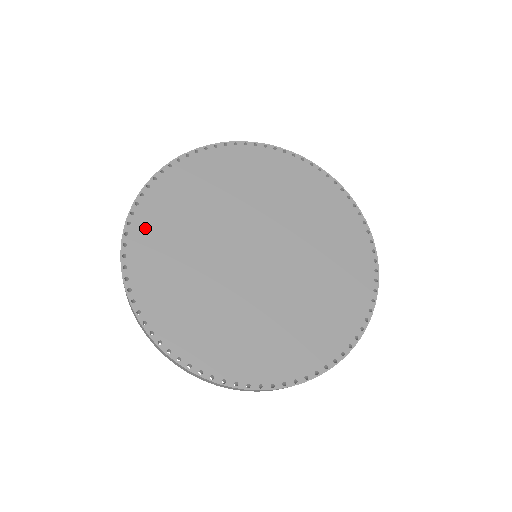
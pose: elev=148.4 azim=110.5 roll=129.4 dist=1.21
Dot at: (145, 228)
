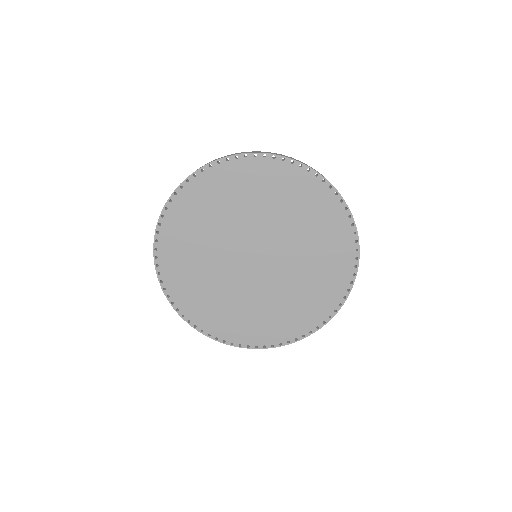
Dot at: (177, 215)
